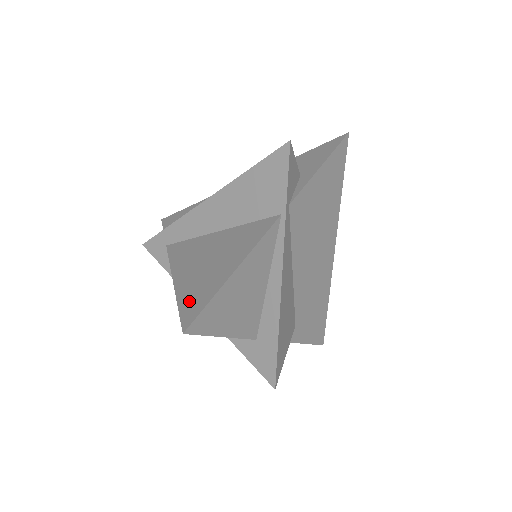
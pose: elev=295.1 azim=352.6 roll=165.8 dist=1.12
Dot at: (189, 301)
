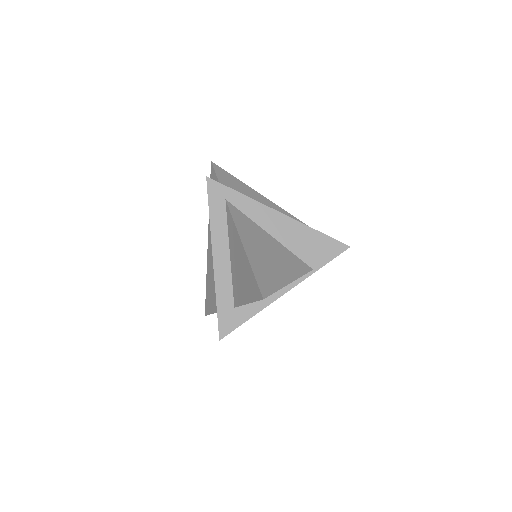
Dot at: (262, 276)
